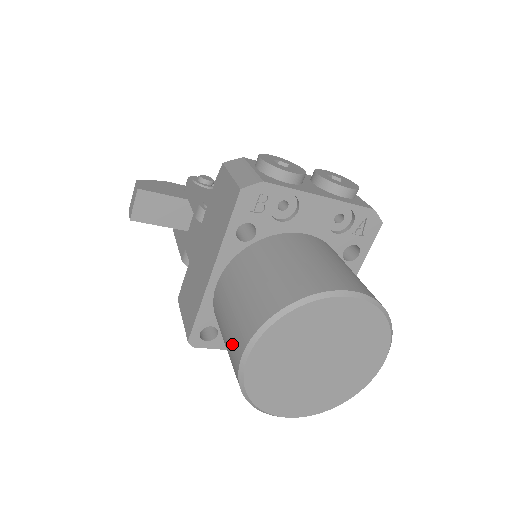
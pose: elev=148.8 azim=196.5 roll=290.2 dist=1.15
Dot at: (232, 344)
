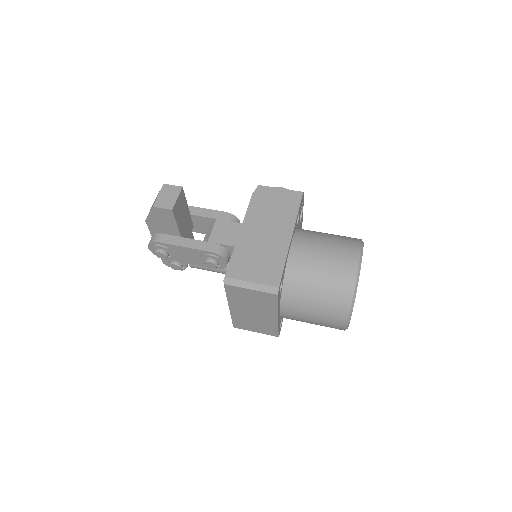
Dot at: (341, 263)
